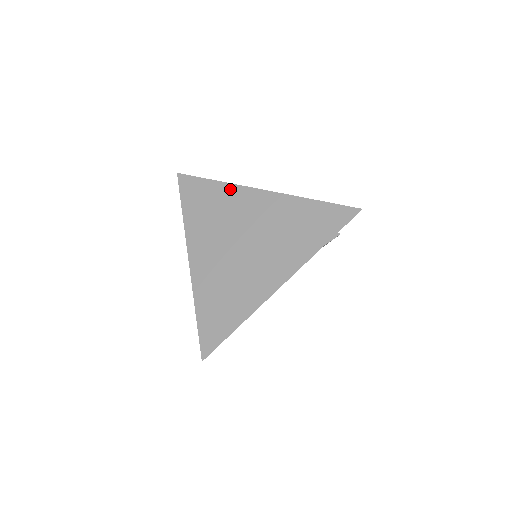
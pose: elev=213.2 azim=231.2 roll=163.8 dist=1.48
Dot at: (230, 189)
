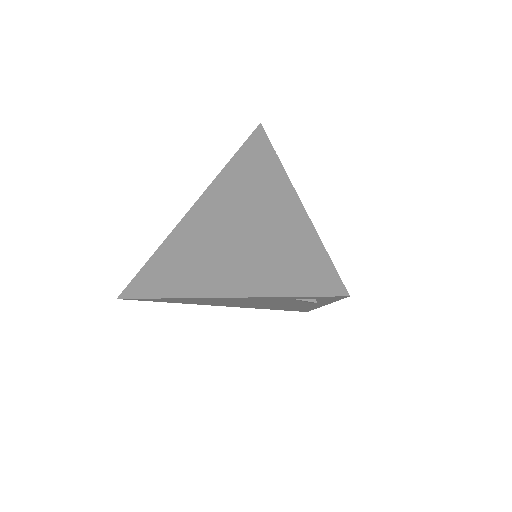
Dot at: (277, 171)
